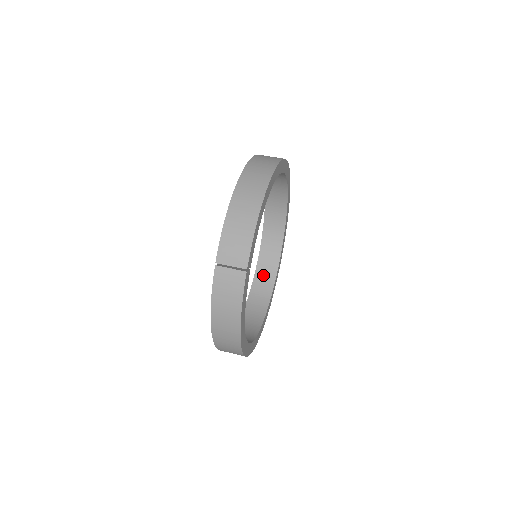
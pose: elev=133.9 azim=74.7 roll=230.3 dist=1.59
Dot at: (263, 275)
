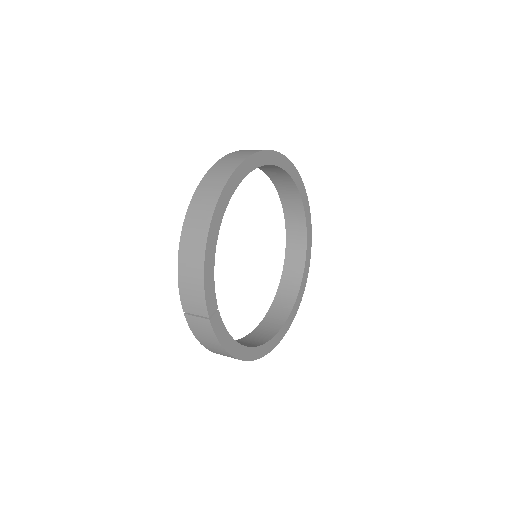
Dot at: (294, 245)
